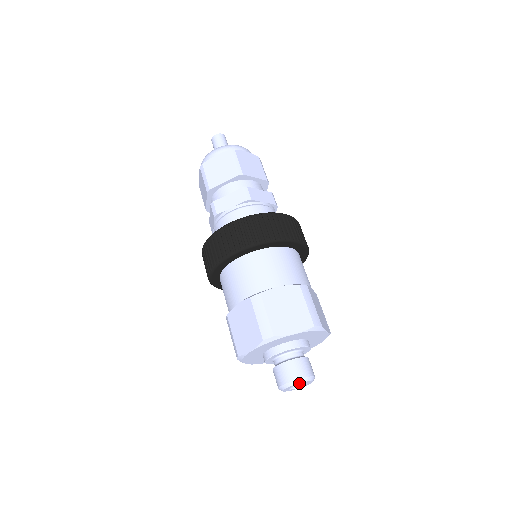
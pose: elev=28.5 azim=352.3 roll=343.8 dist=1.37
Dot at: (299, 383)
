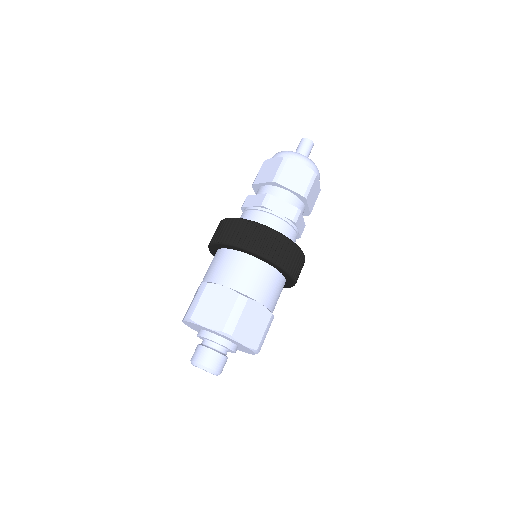
Dot at: (211, 372)
